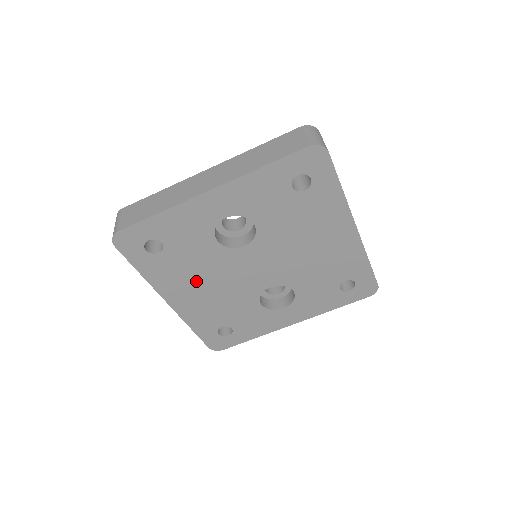
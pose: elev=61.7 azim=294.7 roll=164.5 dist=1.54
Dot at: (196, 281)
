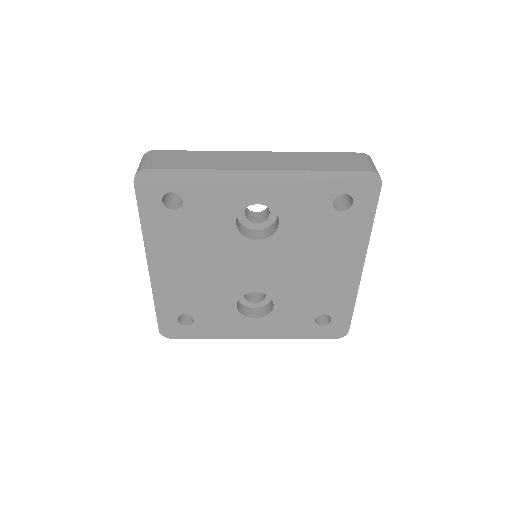
Dot at: (190, 255)
